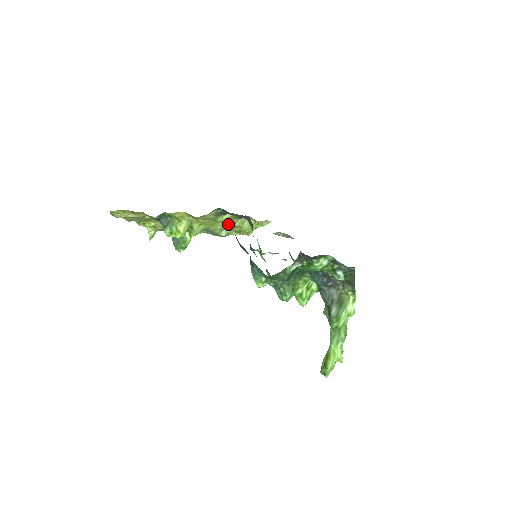
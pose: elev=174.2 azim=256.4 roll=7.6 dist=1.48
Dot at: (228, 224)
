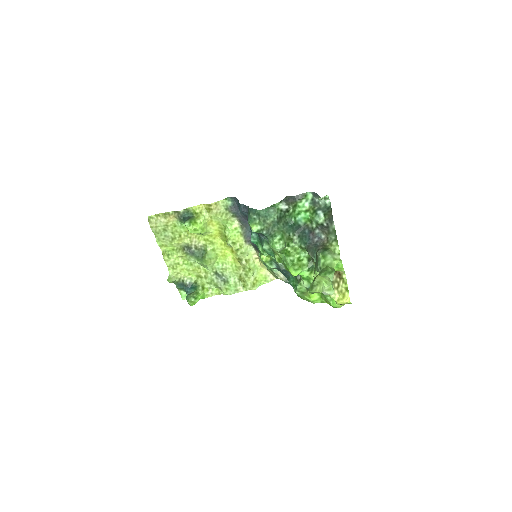
Dot at: (236, 246)
